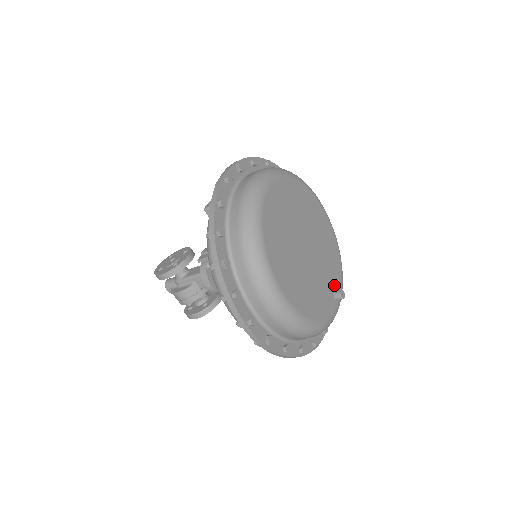
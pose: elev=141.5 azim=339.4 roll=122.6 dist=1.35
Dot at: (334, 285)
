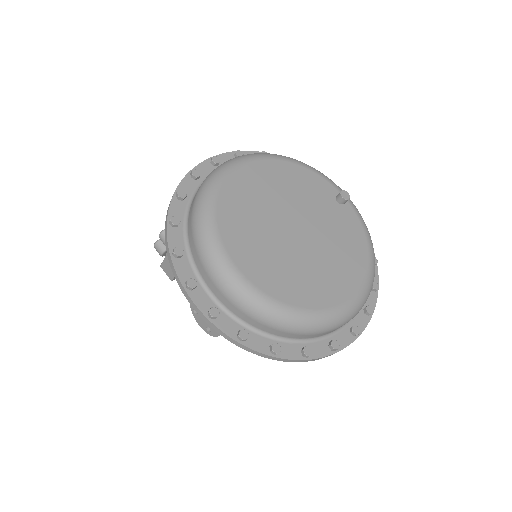
Dot at: (330, 196)
